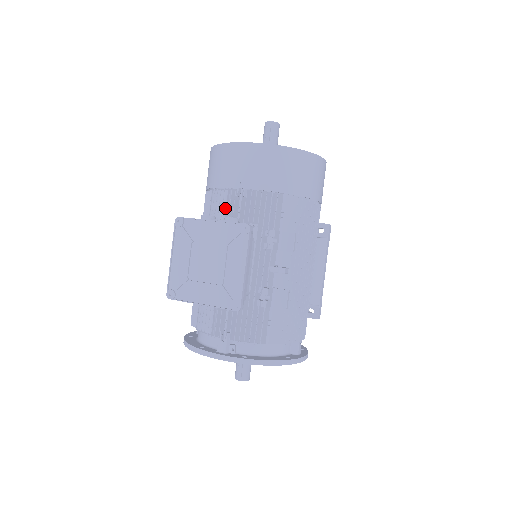
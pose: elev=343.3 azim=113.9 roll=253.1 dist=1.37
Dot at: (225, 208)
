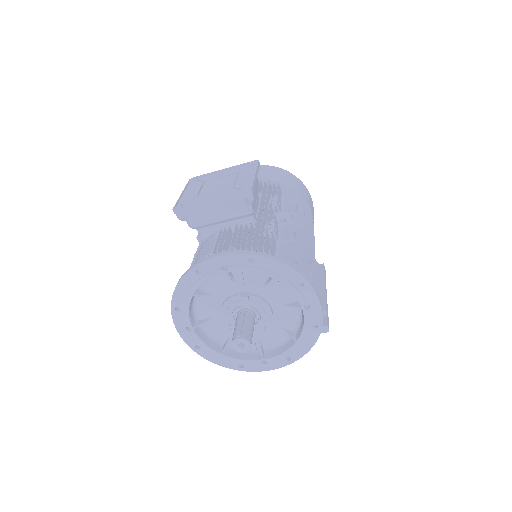
Dot at: occluded
